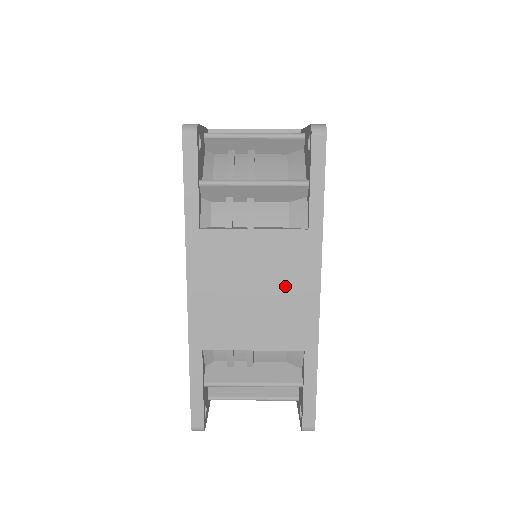
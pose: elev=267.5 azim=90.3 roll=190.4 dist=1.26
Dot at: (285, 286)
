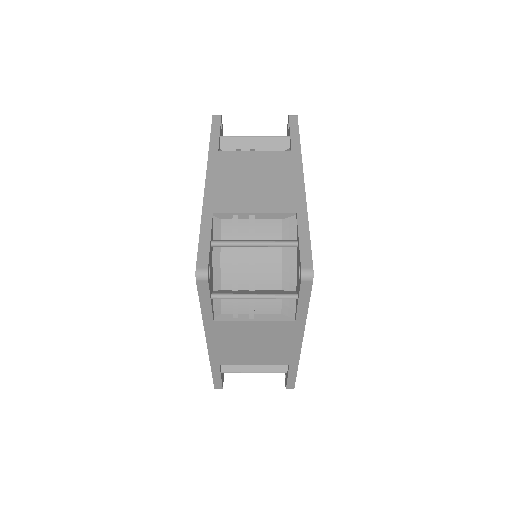
Dot at: (277, 343)
